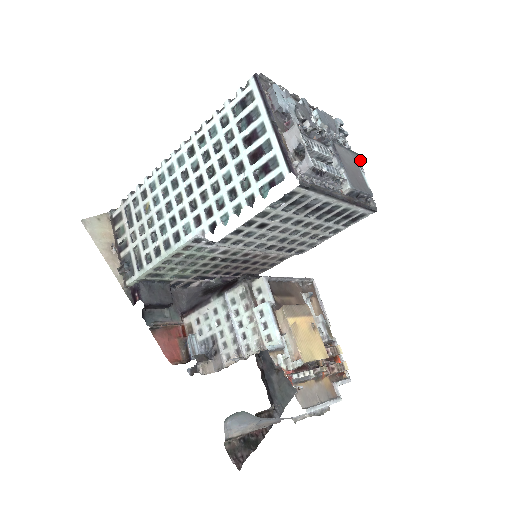
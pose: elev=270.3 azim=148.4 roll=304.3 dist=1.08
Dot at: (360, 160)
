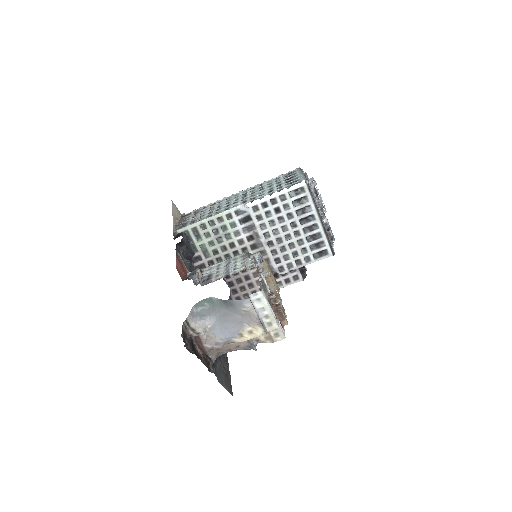
Dot at: occluded
